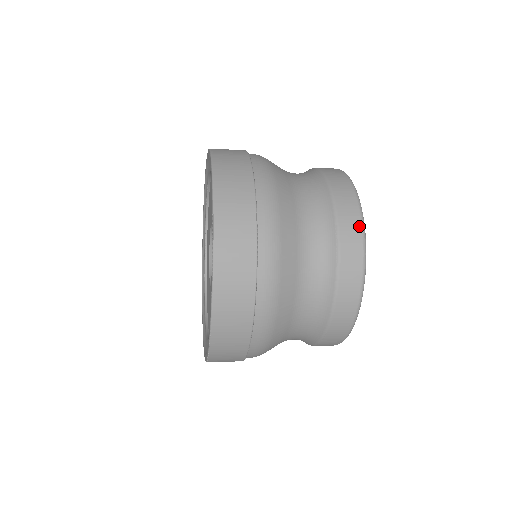
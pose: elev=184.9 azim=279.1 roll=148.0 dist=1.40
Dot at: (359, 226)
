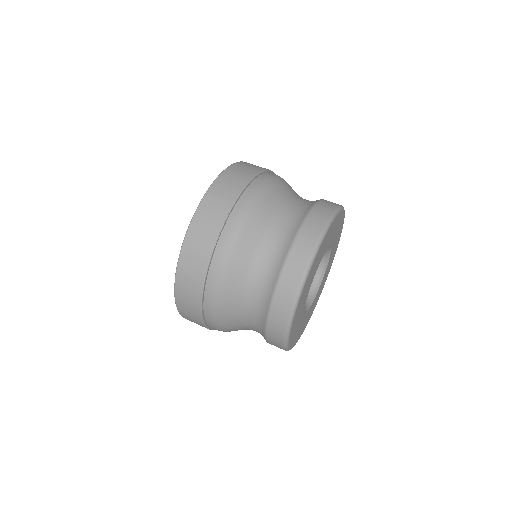
Dot at: occluded
